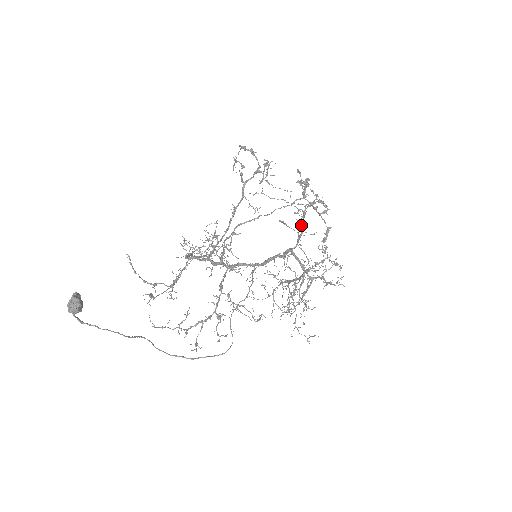
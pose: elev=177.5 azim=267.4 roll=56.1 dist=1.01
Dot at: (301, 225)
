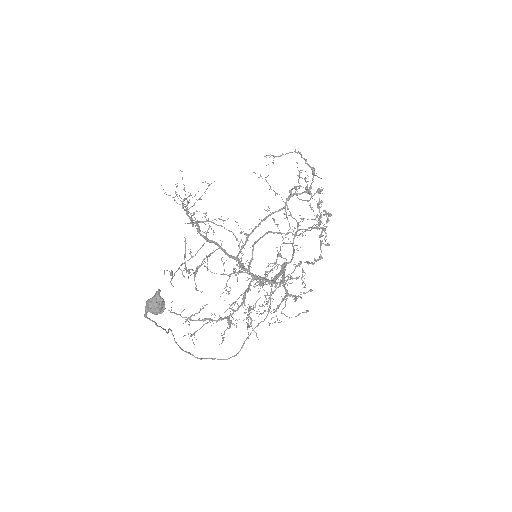
Dot at: (294, 237)
